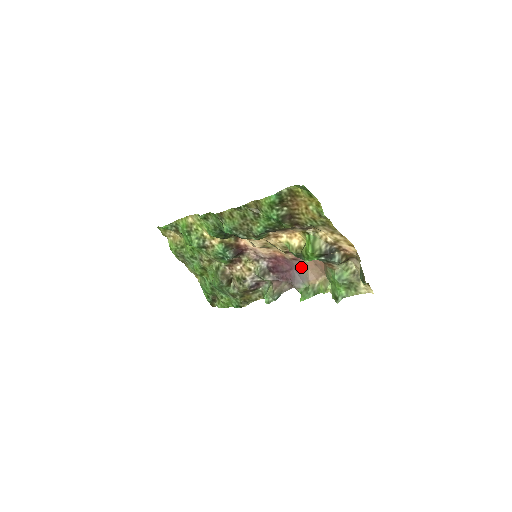
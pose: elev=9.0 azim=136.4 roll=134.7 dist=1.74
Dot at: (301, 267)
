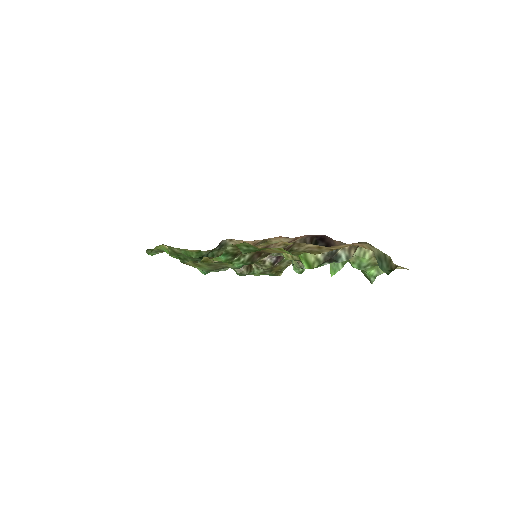
Dot at: occluded
